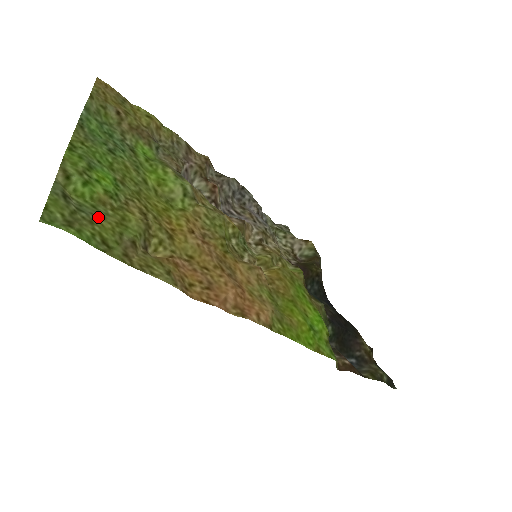
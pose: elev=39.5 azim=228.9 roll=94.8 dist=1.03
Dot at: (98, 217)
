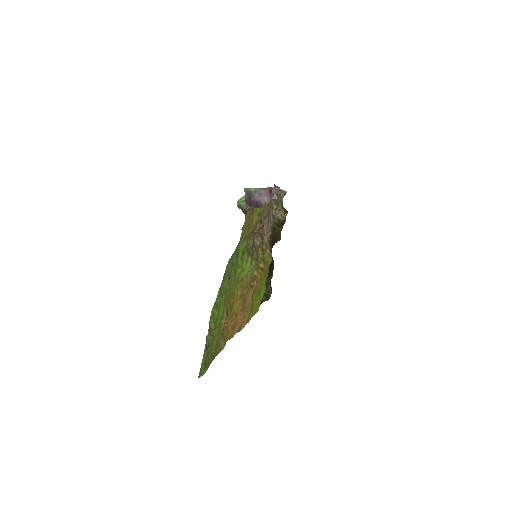
Dot at: (213, 342)
